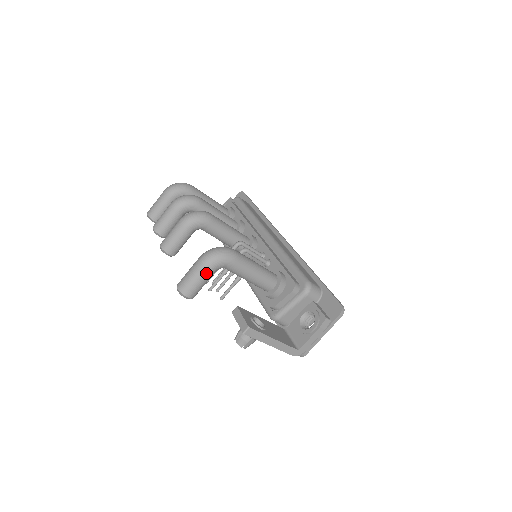
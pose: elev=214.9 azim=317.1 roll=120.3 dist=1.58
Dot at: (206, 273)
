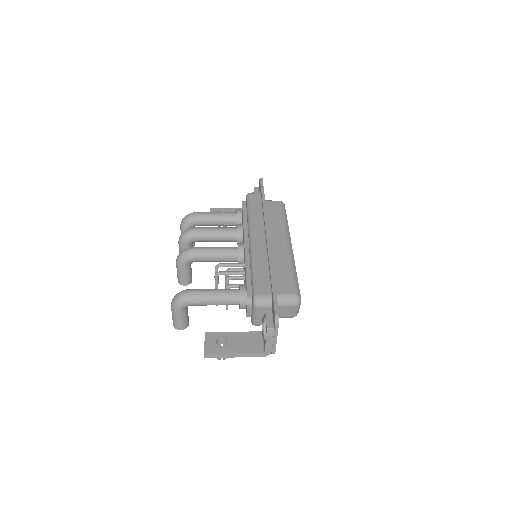
Dot at: (178, 314)
